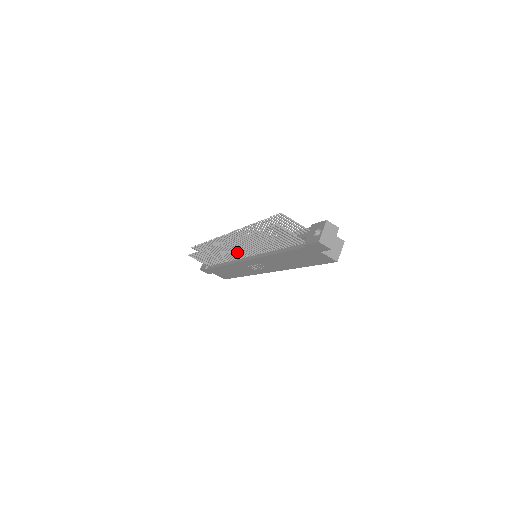
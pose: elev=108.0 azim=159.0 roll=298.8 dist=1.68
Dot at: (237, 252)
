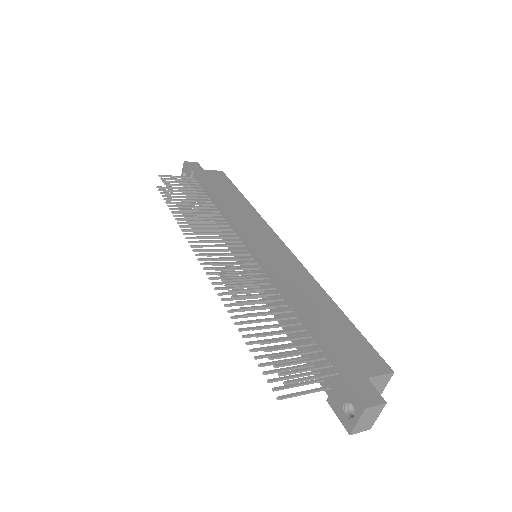
Dot at: occluded
